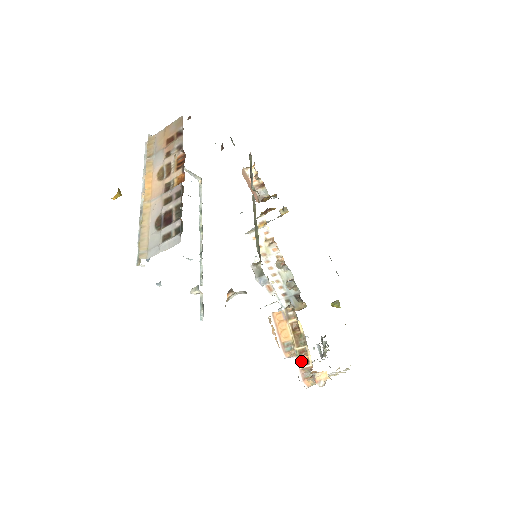
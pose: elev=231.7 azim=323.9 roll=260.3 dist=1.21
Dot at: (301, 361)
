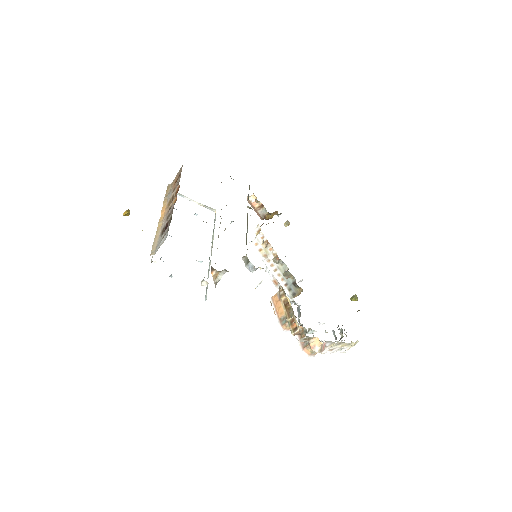
Dot at: (292, 329)
